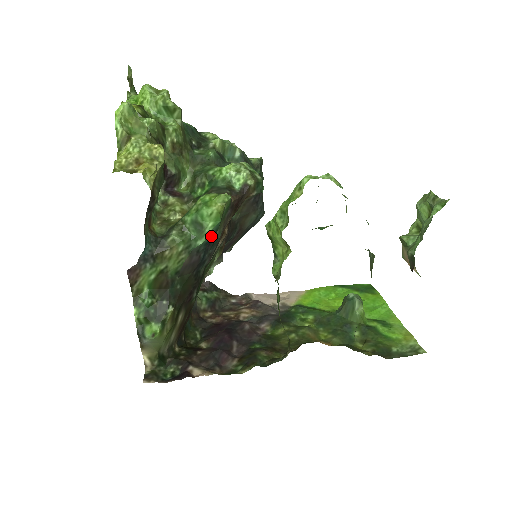
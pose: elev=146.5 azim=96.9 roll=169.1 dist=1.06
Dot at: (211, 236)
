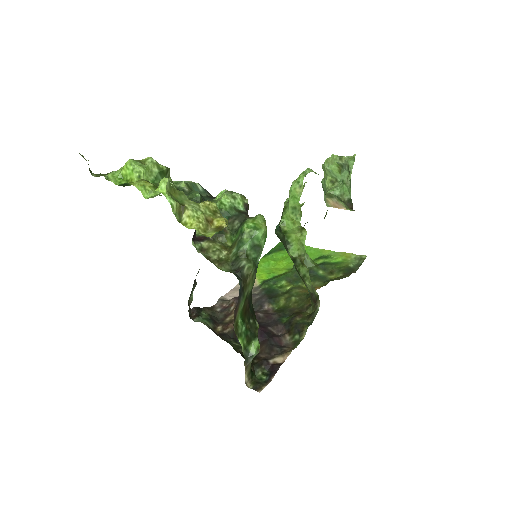
Dot at: (261, 251)
